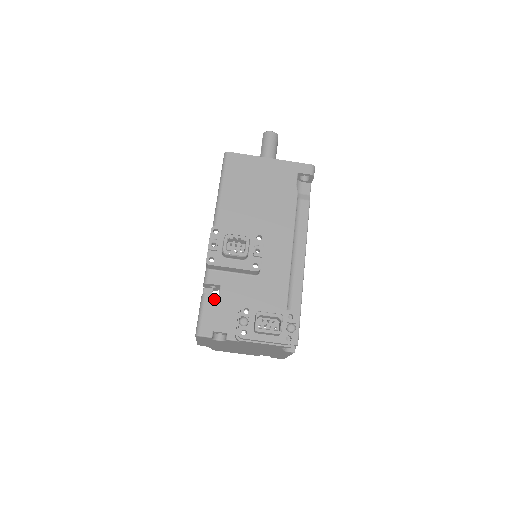
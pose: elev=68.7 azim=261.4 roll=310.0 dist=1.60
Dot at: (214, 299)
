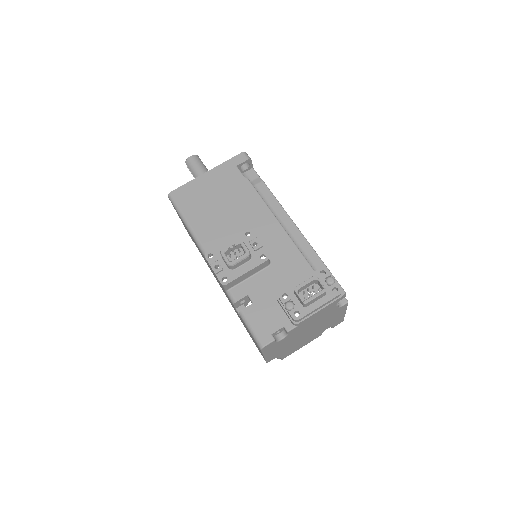
Dot at: (252, 309)
